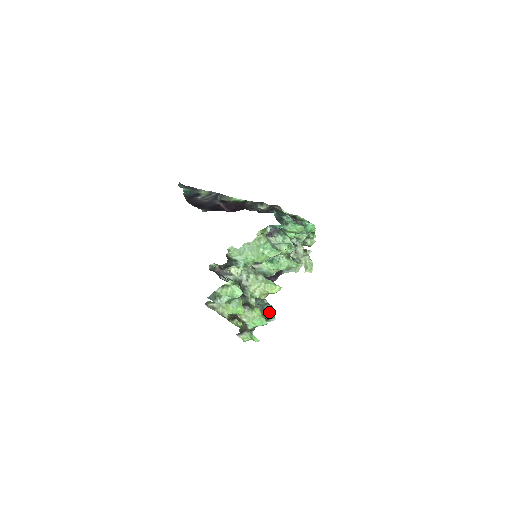
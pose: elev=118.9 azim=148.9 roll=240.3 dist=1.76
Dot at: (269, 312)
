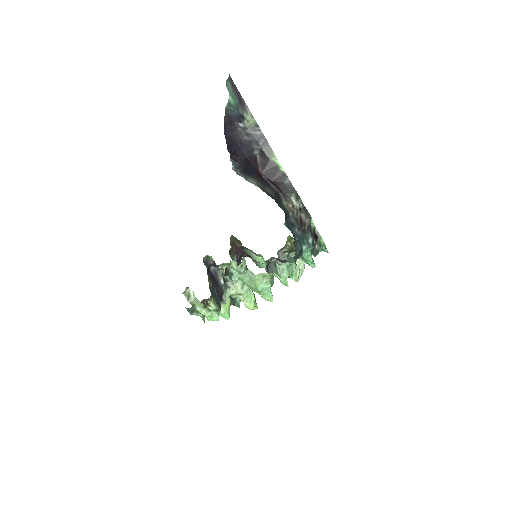
Dot at: occluded
